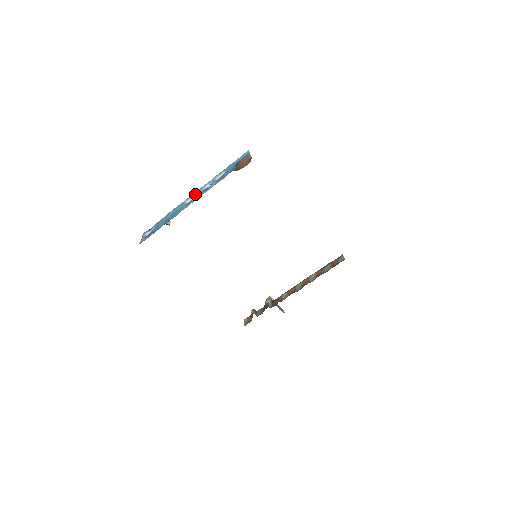
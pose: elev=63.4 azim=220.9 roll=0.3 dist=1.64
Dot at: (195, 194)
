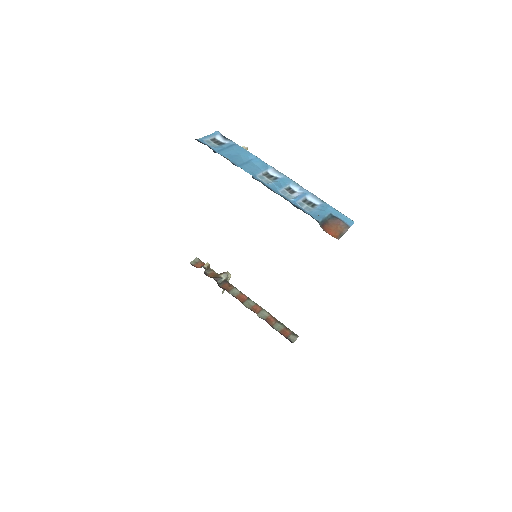
Dot at: (282, 177)
